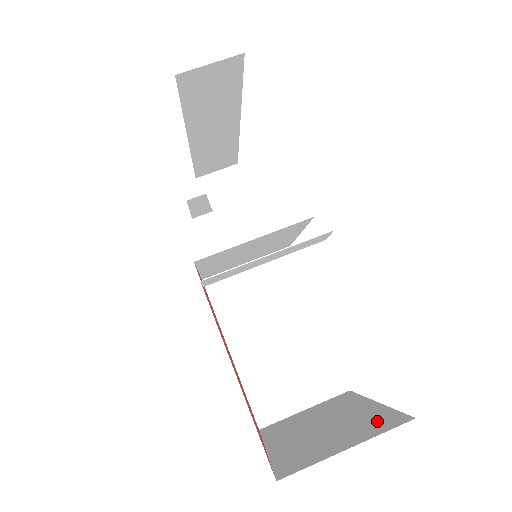
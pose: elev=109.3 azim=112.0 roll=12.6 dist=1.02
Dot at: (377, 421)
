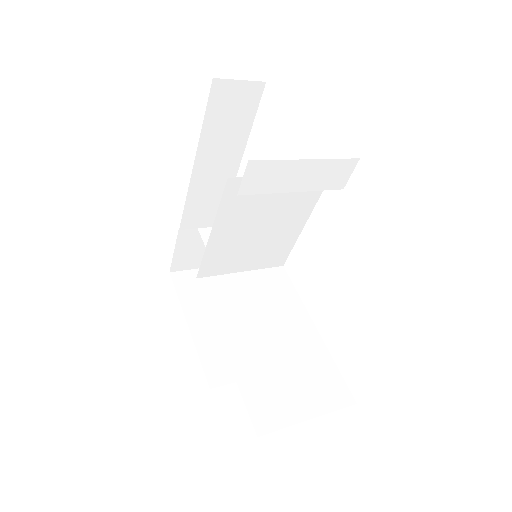
Dot at: occluded
